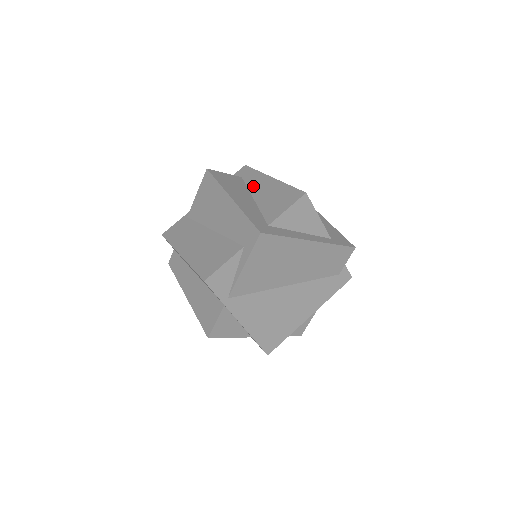
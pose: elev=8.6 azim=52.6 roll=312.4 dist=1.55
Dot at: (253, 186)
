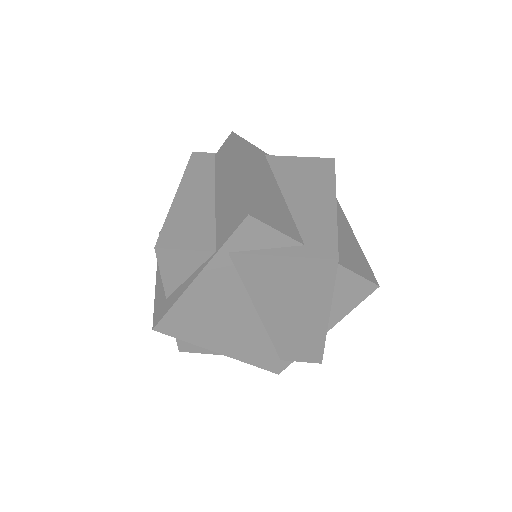
Dot at: (337, 219)
